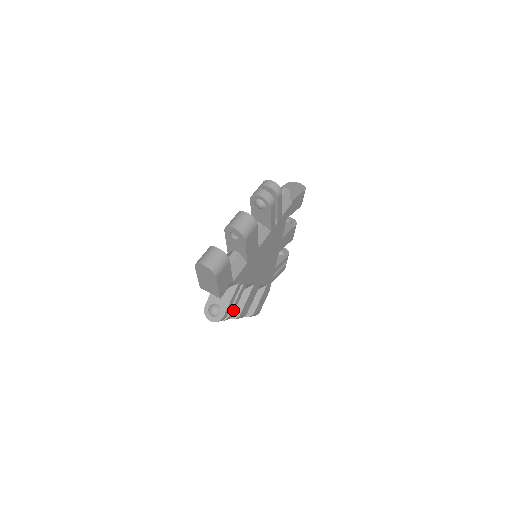
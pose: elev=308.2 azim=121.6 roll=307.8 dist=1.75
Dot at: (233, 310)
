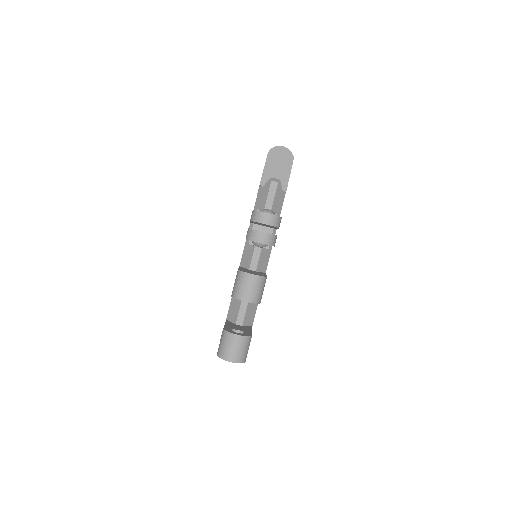
Dot at: occluded
